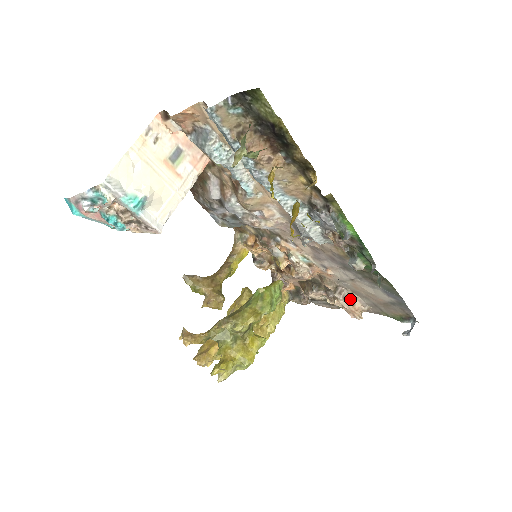
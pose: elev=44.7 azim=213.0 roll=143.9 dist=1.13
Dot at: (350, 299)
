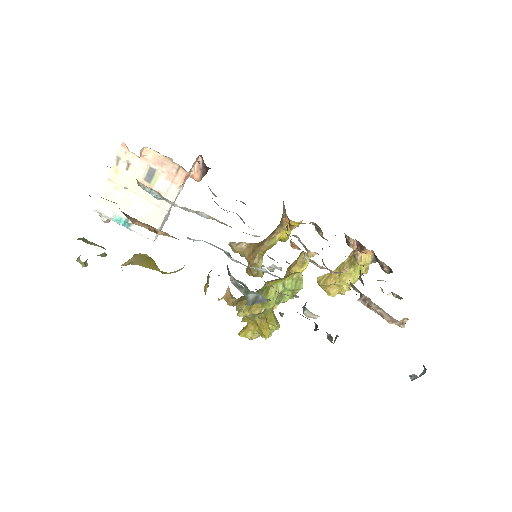
Dot at: (375, 310)
